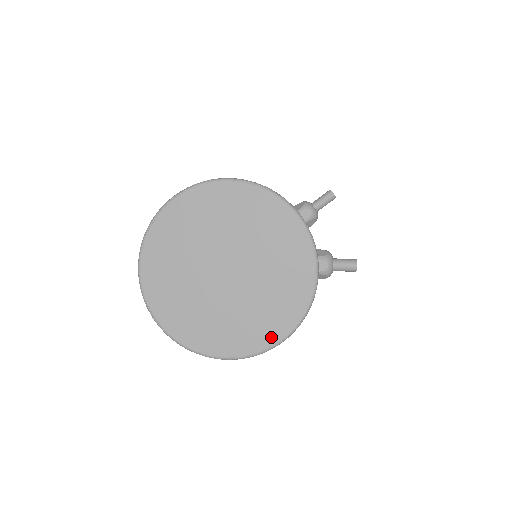
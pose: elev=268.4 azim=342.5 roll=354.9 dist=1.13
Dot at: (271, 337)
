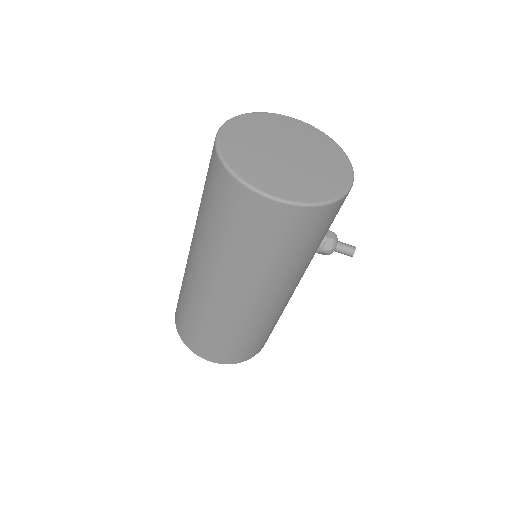
Dot at: (317, 197)
